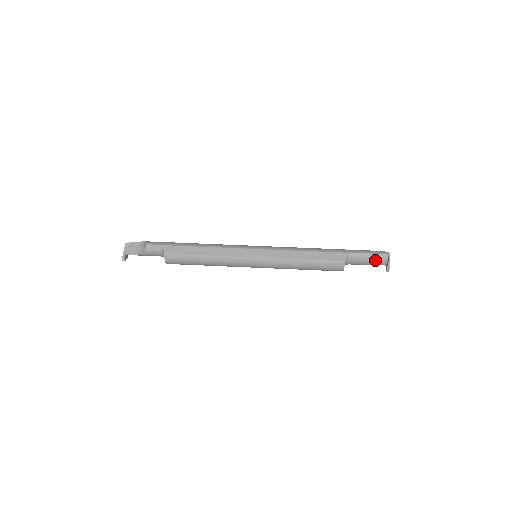
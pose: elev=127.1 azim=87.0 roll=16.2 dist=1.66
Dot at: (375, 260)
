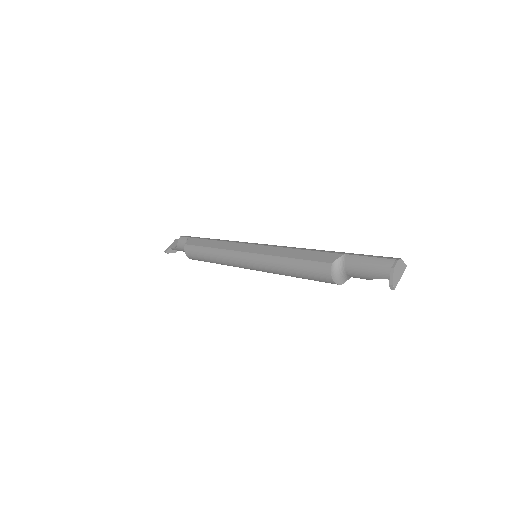
Dot at: (376, 268)
